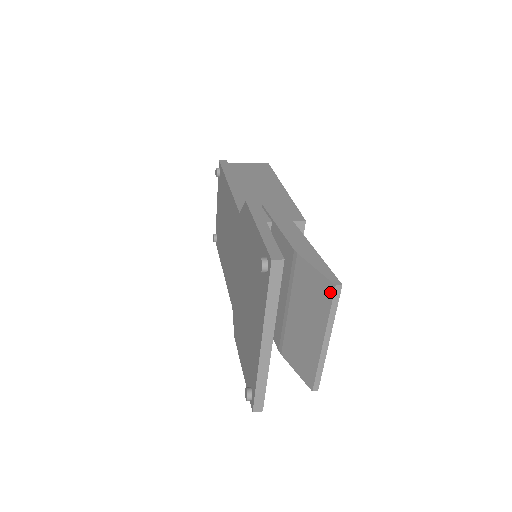
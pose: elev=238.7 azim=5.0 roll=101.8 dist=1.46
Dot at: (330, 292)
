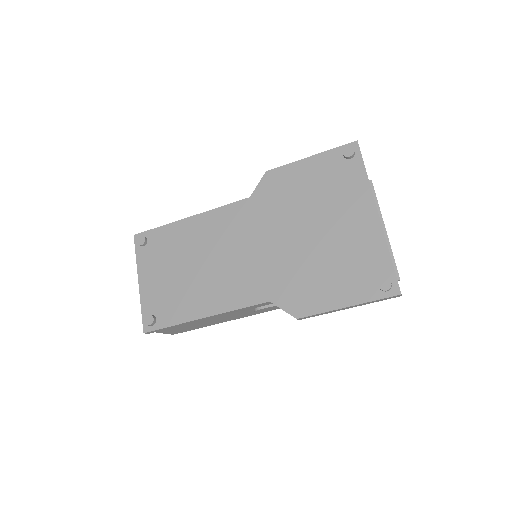
Dot at: occluded
